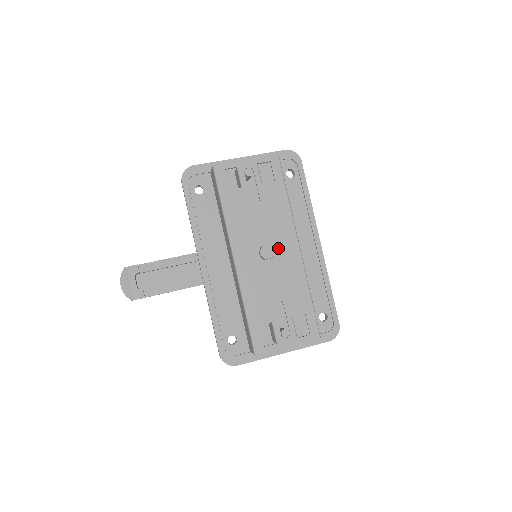
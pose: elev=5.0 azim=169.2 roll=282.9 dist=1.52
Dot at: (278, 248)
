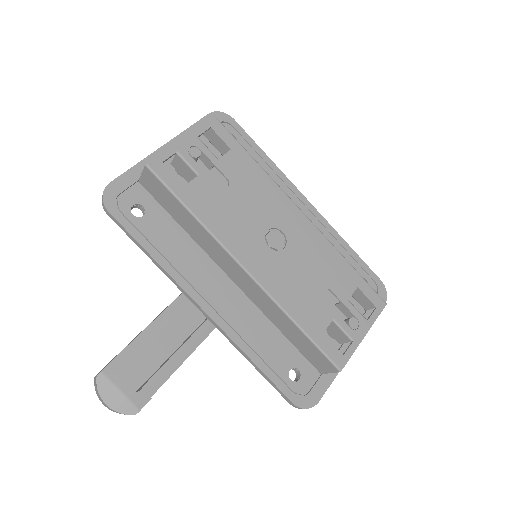
Dot at: (284, 228)
